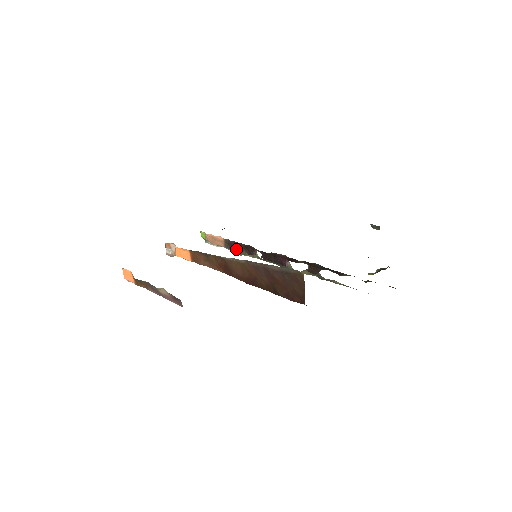
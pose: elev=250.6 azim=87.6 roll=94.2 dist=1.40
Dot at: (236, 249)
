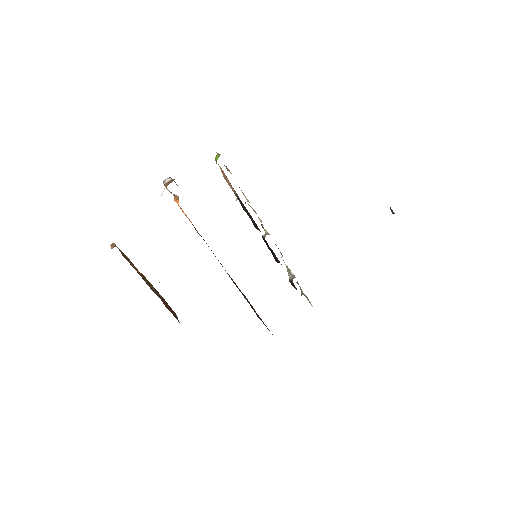
Dot at: (245, 210)
